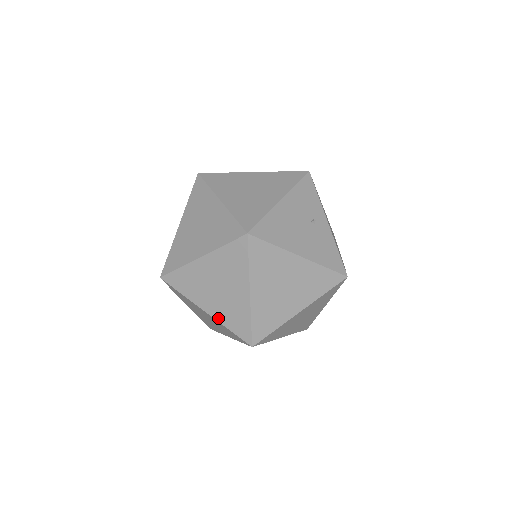
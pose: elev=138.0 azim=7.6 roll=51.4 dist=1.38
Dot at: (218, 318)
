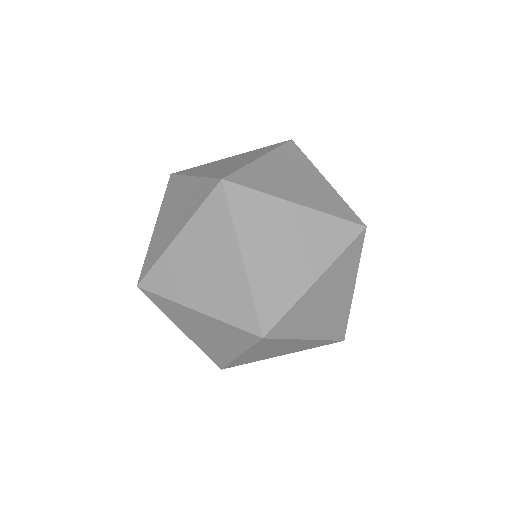
Dot at: (320, 336)
